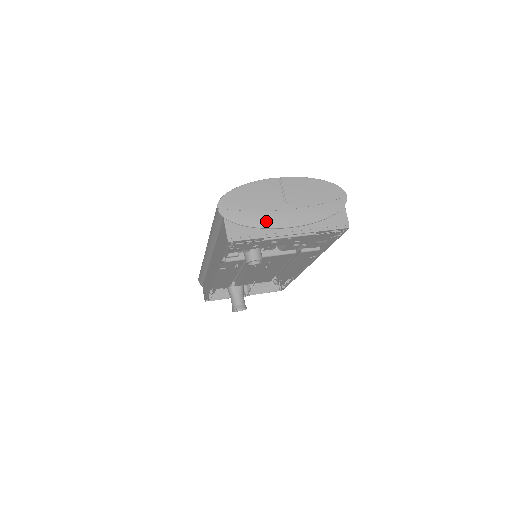
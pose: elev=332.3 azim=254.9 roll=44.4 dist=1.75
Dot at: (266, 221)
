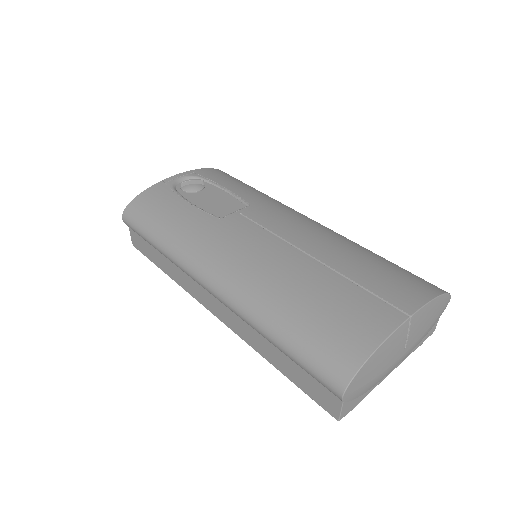
Dot at: (380, 379)
